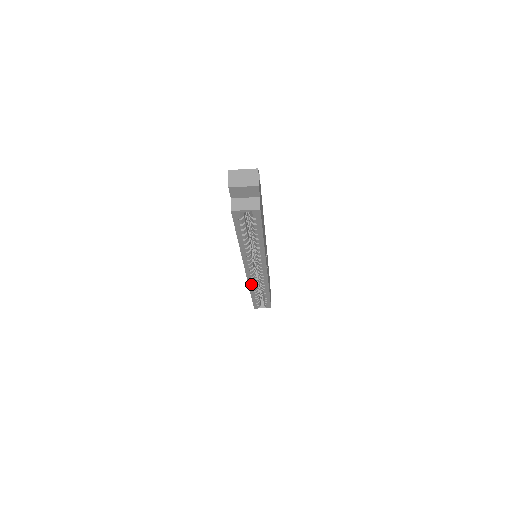
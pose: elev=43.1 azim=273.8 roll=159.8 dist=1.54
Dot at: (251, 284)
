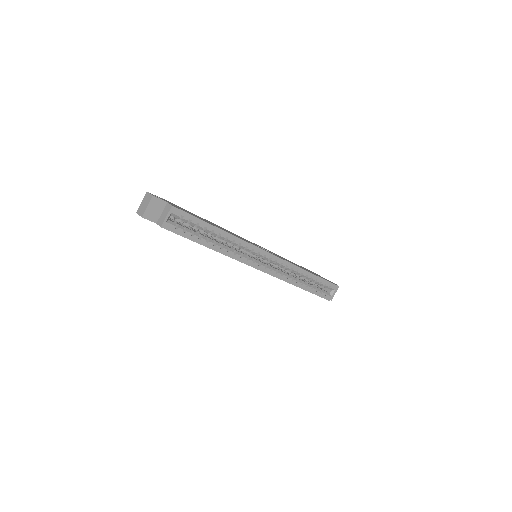
Dot at: (283, 278)
